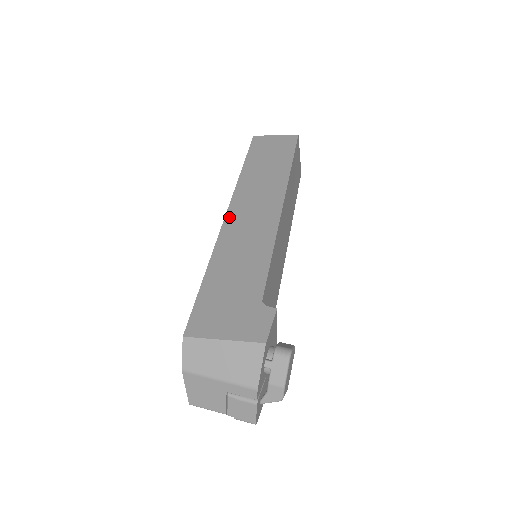
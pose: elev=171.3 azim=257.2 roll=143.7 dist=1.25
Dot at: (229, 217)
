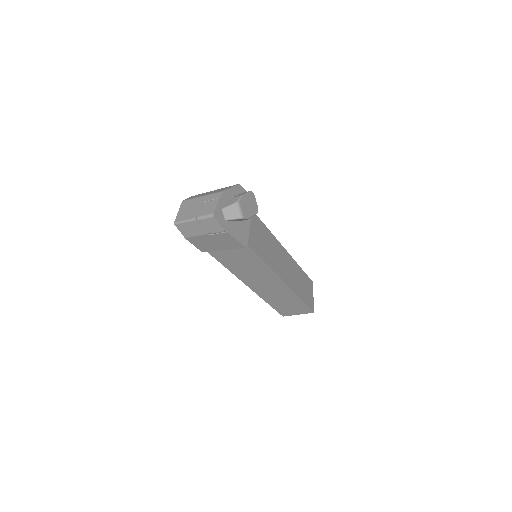
Dot at: occluded
